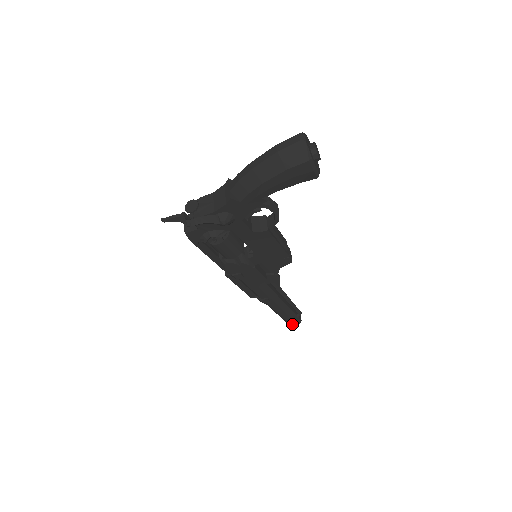
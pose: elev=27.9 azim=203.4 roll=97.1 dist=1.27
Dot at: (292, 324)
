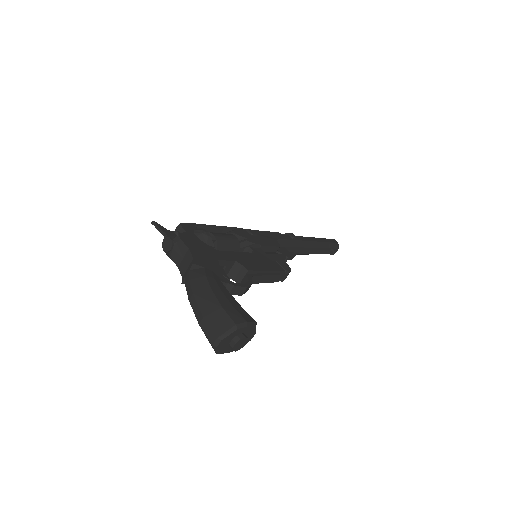
Dot at: occluded
